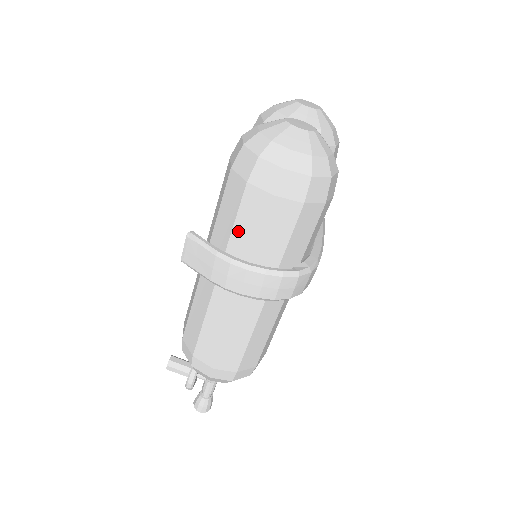
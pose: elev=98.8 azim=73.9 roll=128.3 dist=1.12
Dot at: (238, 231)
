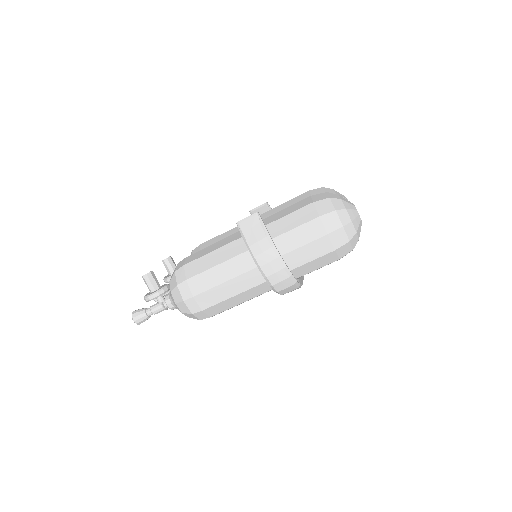
Dot at: (290, 235)
